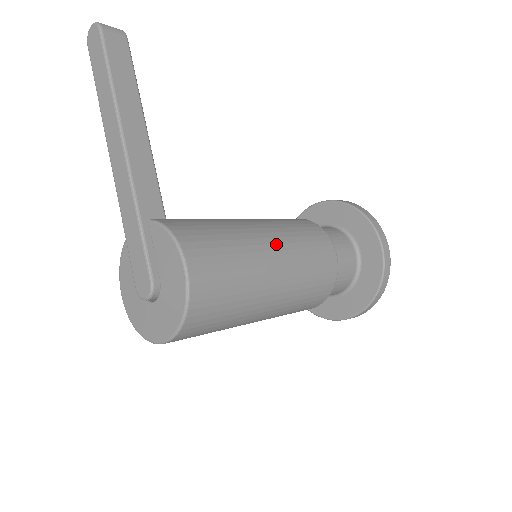
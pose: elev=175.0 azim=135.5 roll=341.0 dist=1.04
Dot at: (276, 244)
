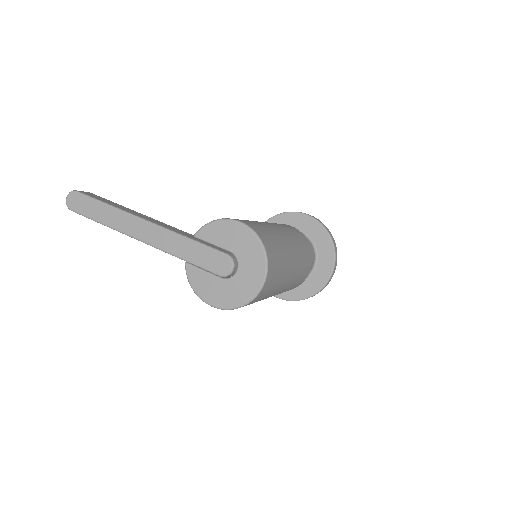
Dot at: occluded
